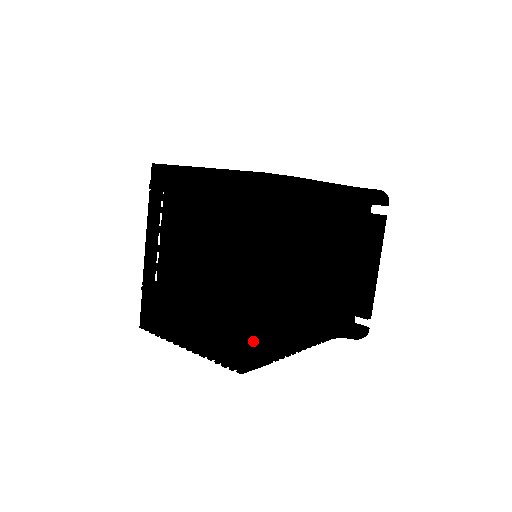
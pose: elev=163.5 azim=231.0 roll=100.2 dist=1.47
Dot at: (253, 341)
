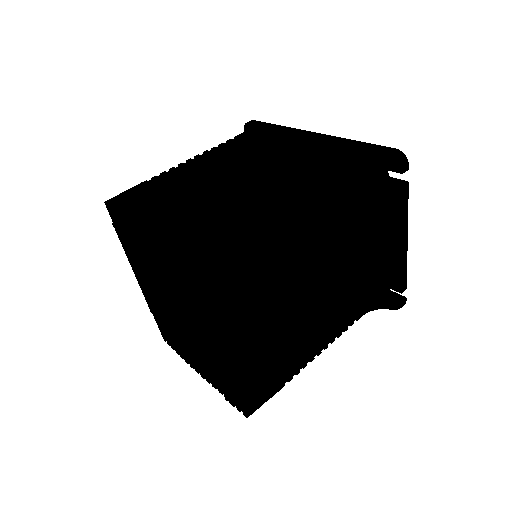
Dot at: (250, 392)
